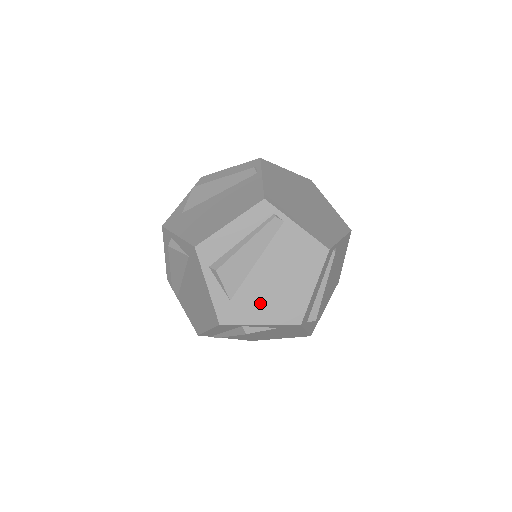
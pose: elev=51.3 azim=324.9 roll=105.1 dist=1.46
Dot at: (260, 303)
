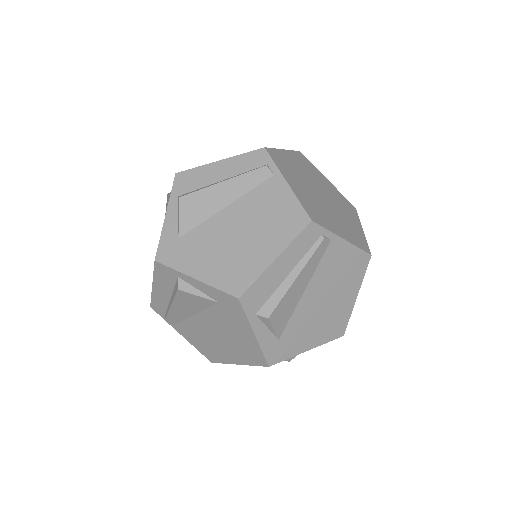
Dot at: (207, 253)
